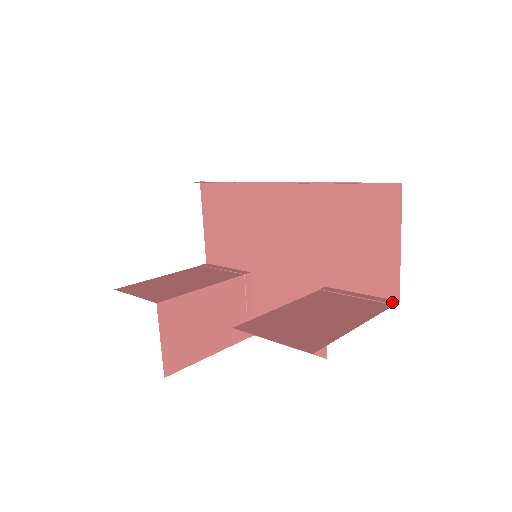
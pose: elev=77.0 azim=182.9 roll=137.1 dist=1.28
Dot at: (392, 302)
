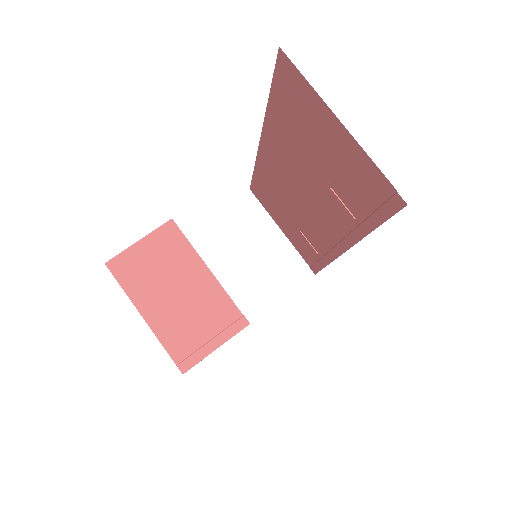
Dot at: occluded
